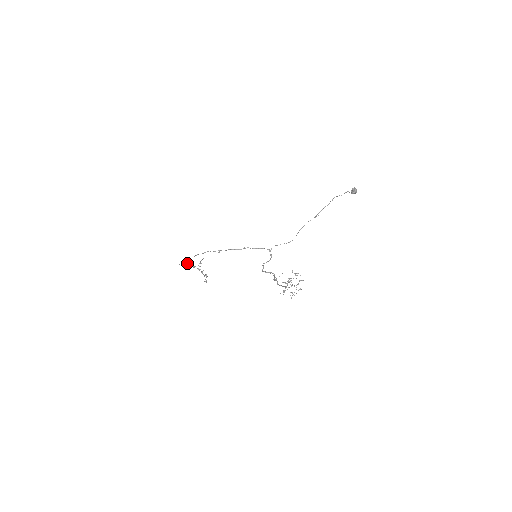
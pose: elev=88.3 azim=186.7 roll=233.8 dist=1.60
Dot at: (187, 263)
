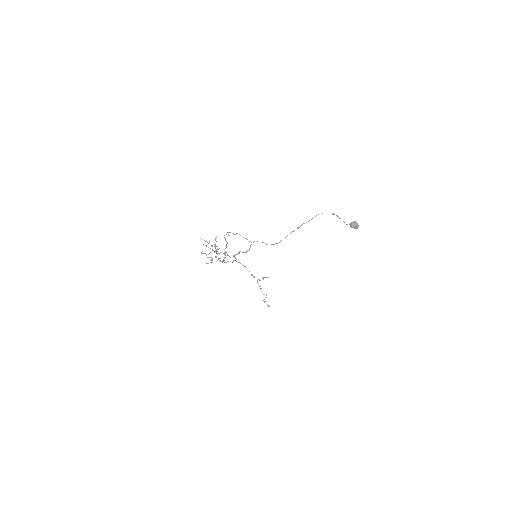
Dot at: (244, 266)
